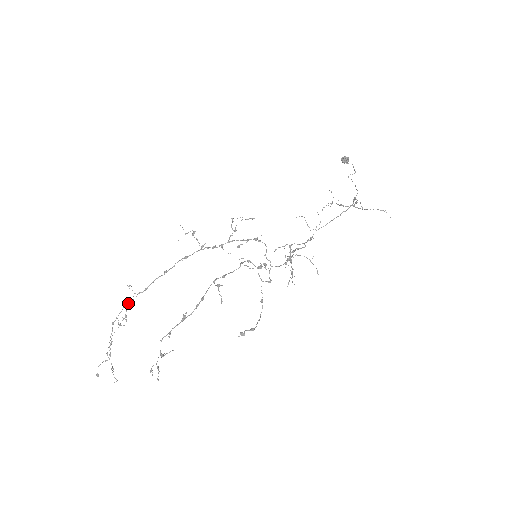
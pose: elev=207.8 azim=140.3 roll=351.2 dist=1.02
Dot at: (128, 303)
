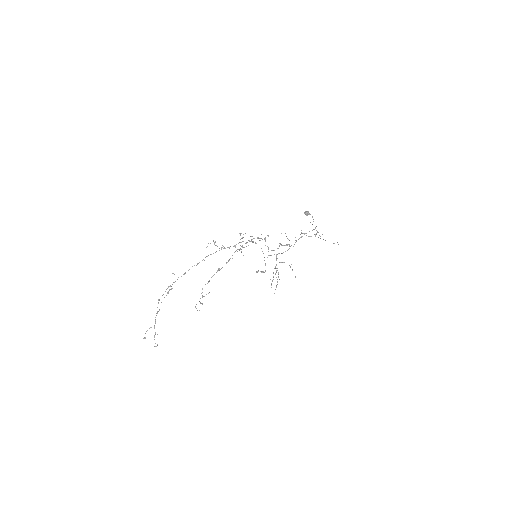
Dot at: occluded
